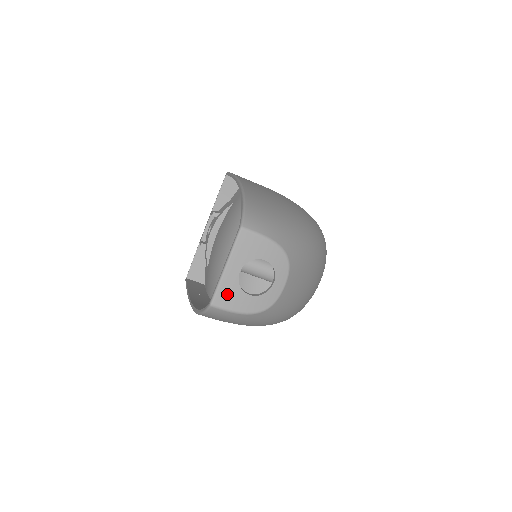
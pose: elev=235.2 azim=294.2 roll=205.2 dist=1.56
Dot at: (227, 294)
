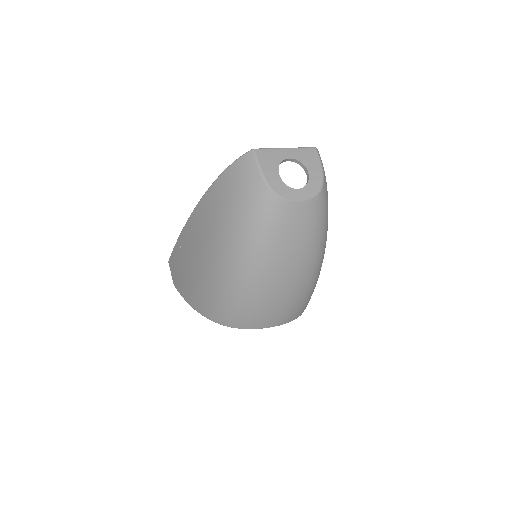
Dot at: (269, 157)
